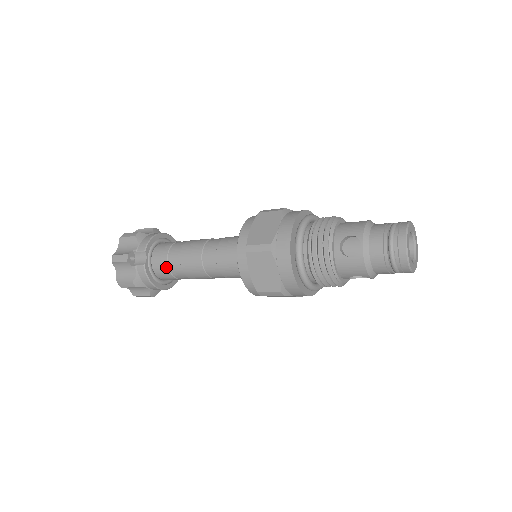
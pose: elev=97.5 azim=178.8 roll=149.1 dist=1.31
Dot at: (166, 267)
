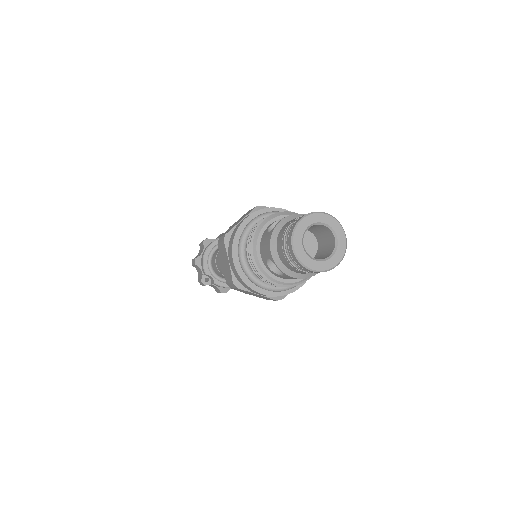
Dot at: occluded
